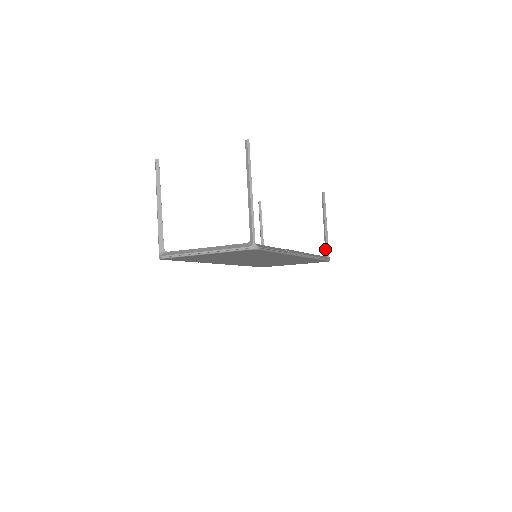
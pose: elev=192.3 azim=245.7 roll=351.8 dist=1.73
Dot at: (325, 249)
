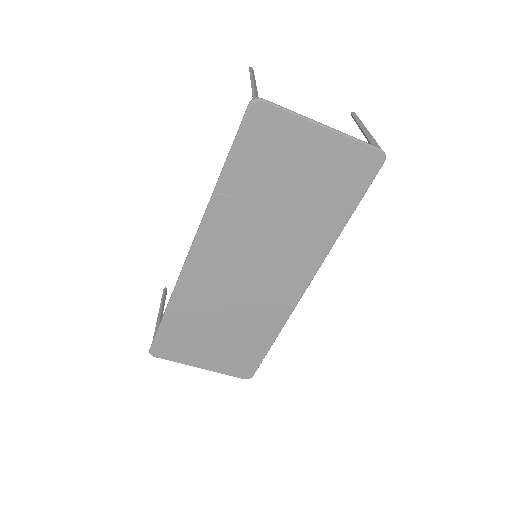
Dot at: occluded
